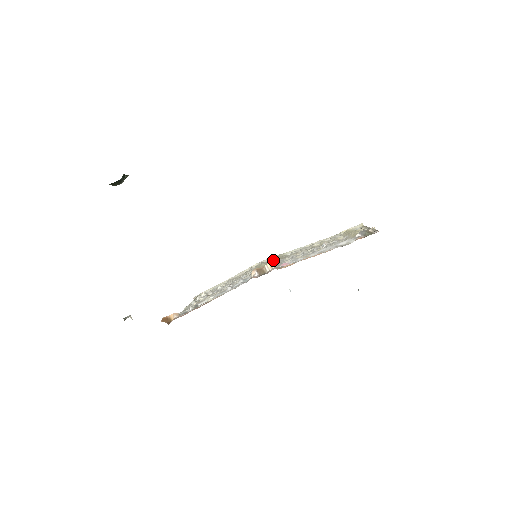
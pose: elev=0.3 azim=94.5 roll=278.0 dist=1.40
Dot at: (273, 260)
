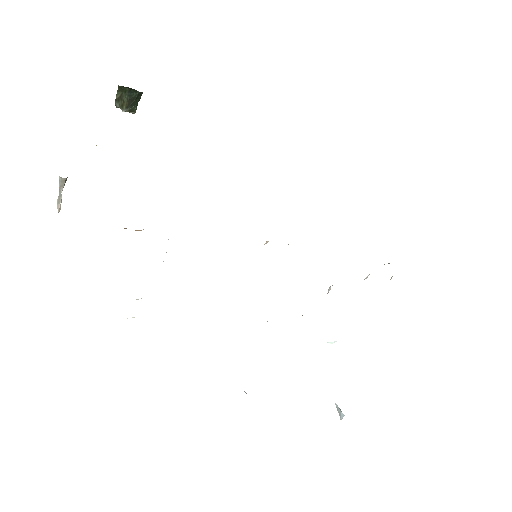
Dot at: occluded
